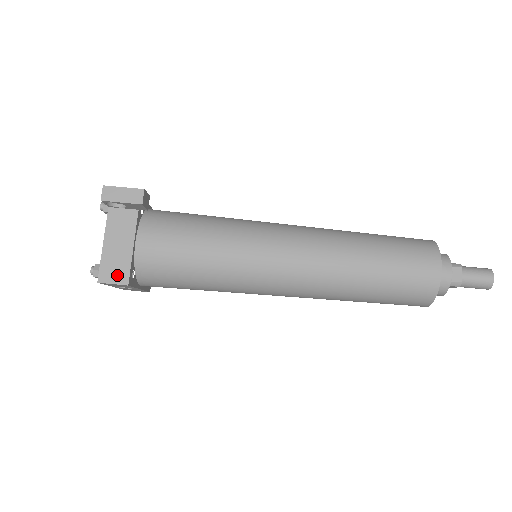
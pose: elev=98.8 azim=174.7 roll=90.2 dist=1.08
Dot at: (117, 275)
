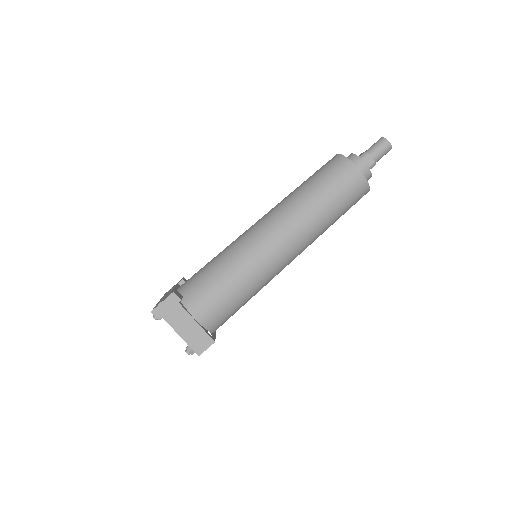
Dot at: (204, 343)
